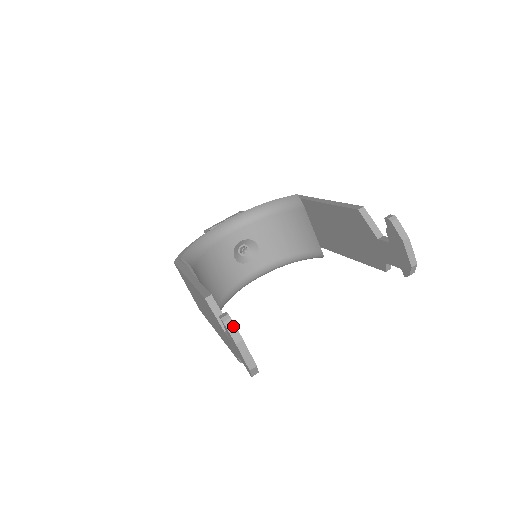
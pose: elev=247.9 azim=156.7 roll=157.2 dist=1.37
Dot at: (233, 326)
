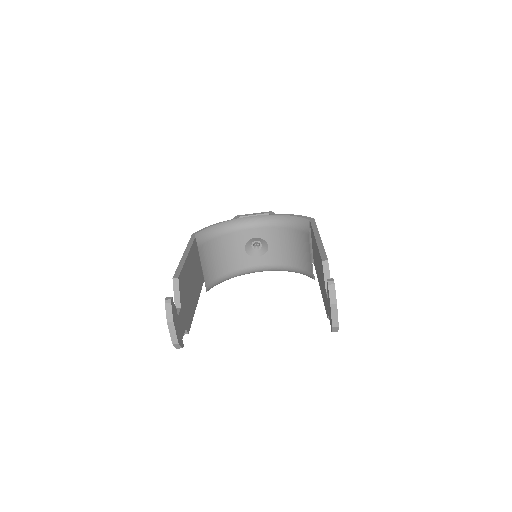
Dot at: (170, 309)
